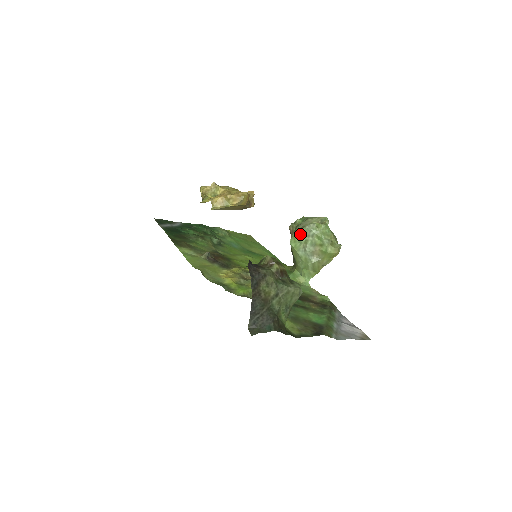
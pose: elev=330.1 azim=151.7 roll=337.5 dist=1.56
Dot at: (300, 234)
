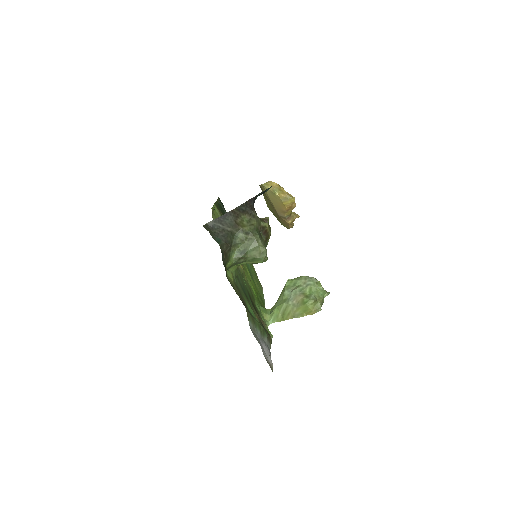
Dot at: (300, 278)
